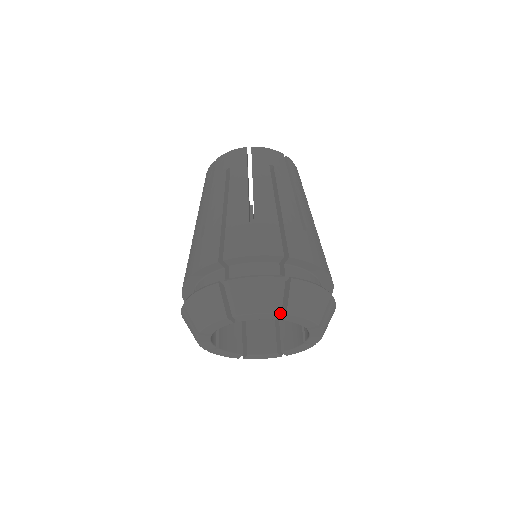
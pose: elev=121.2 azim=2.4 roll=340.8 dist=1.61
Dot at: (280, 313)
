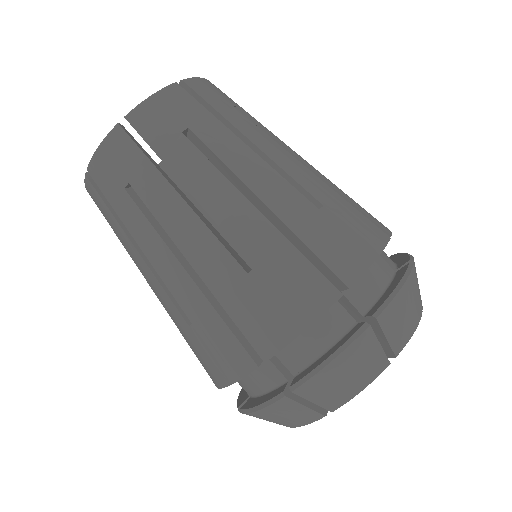
Dot at: occluded
